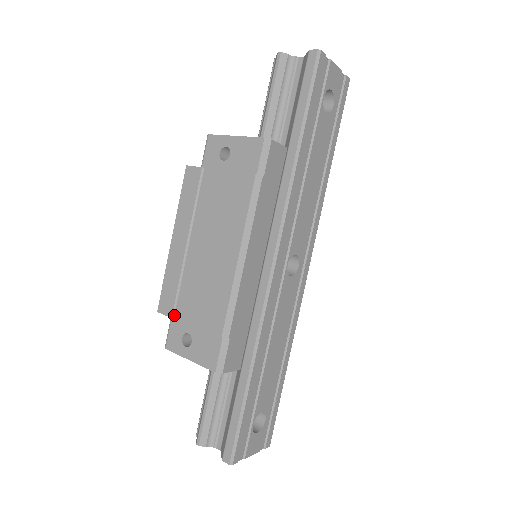
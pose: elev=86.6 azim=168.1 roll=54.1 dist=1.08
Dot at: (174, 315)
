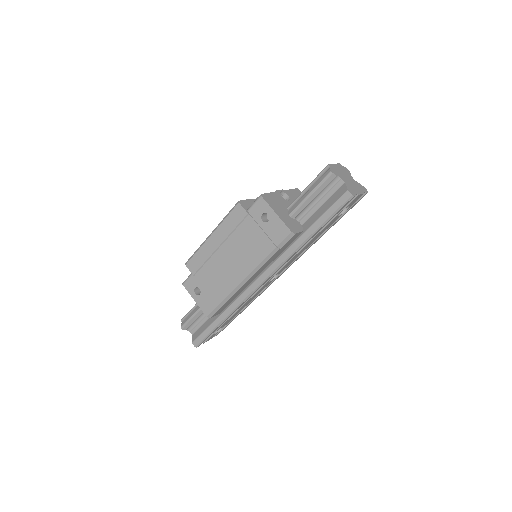
Dot at: (195, 274)
